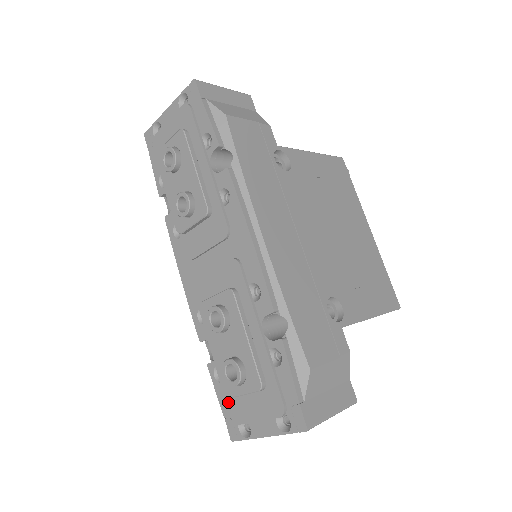
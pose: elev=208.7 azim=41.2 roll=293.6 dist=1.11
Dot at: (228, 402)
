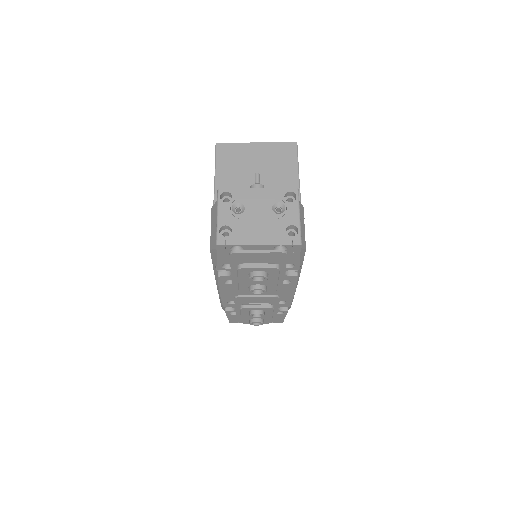
Dot at: (237, 320)
